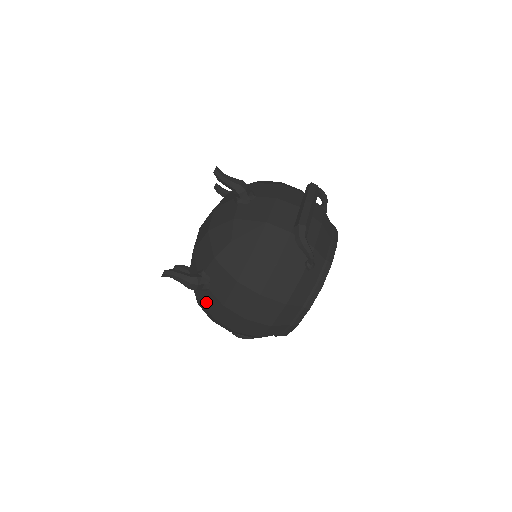
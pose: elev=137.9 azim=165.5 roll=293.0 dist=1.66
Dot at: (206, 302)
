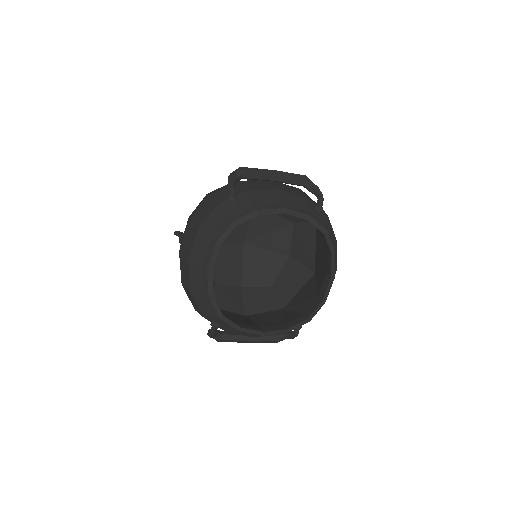
Dot at: occluded
